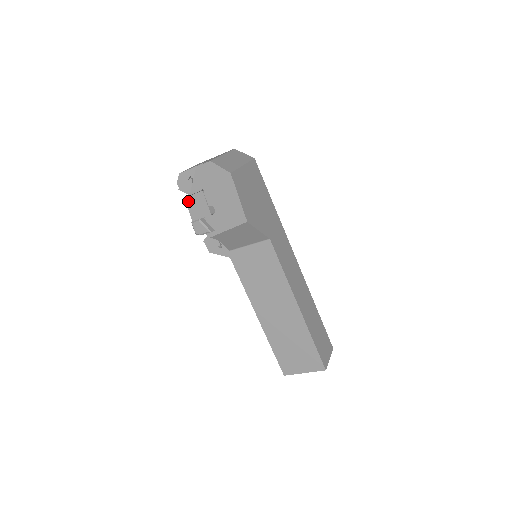
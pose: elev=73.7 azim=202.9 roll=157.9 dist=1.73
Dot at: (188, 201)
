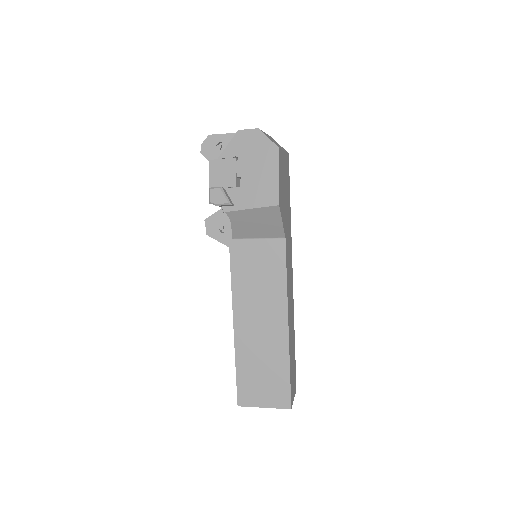
Dot at: (213, 165)
